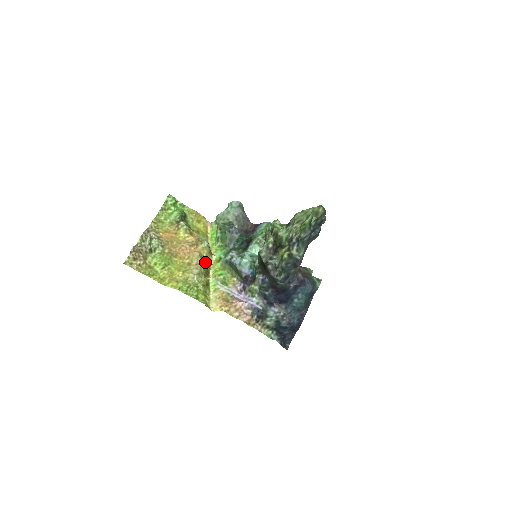
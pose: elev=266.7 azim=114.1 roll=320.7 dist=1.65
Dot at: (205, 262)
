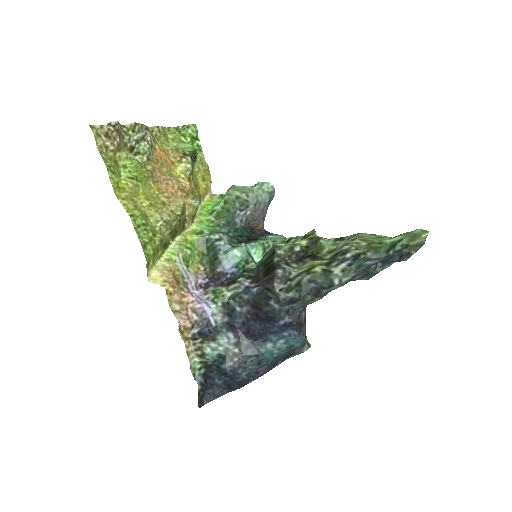
Dot at: (182, 219)
